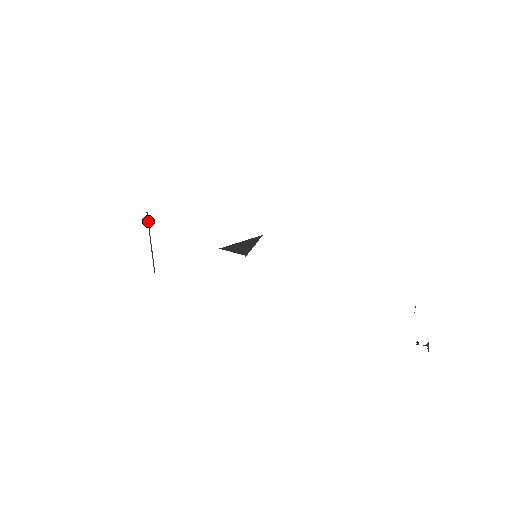
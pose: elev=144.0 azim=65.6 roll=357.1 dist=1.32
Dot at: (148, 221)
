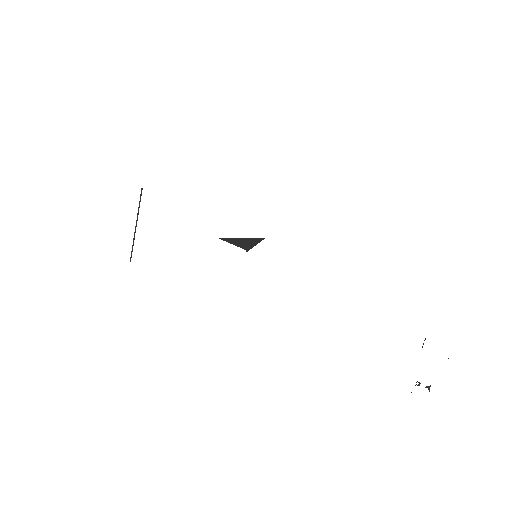
Dot at: (140, 199)
